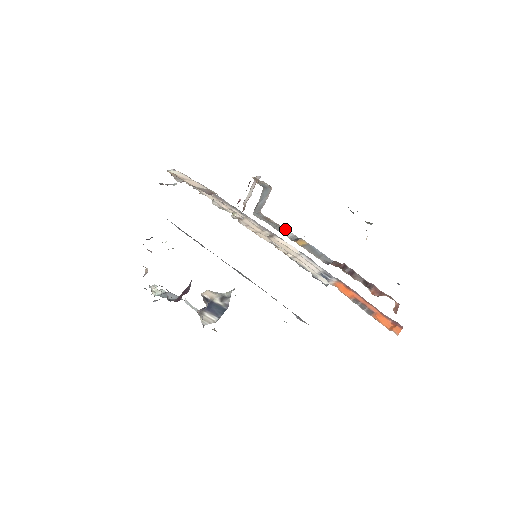
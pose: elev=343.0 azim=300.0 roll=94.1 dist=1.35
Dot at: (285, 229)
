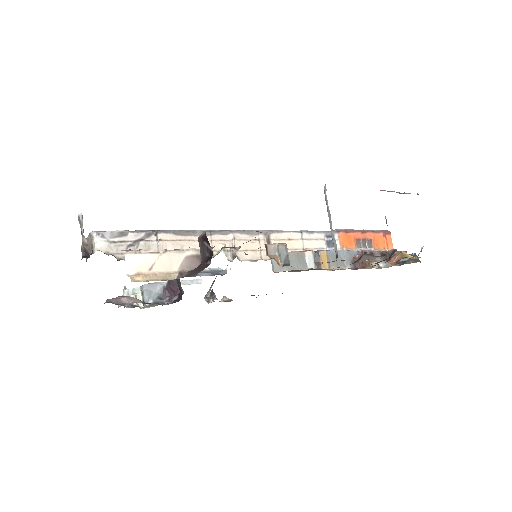
Dot at: (301, 253)
